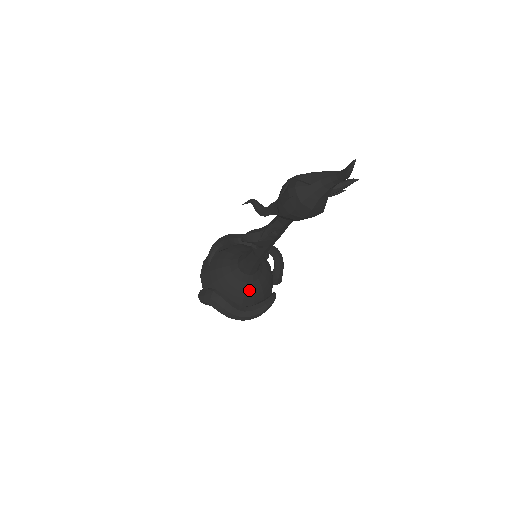
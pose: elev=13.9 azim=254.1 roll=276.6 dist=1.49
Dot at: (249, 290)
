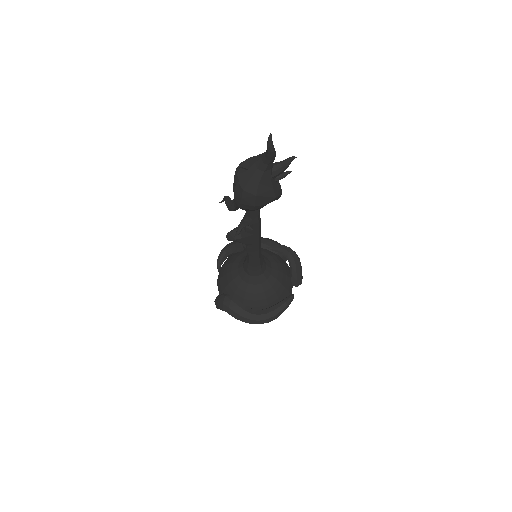
Dot at: (259, 292)
